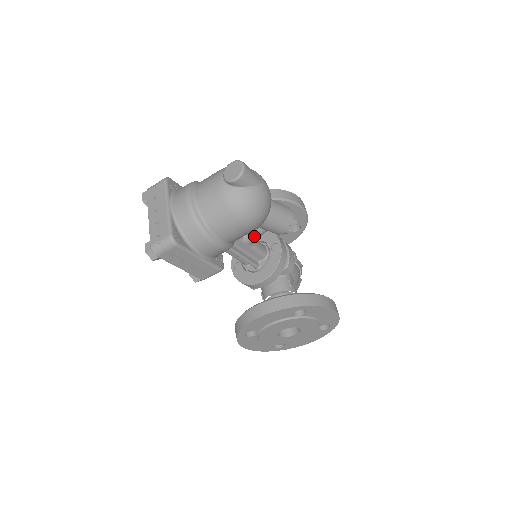
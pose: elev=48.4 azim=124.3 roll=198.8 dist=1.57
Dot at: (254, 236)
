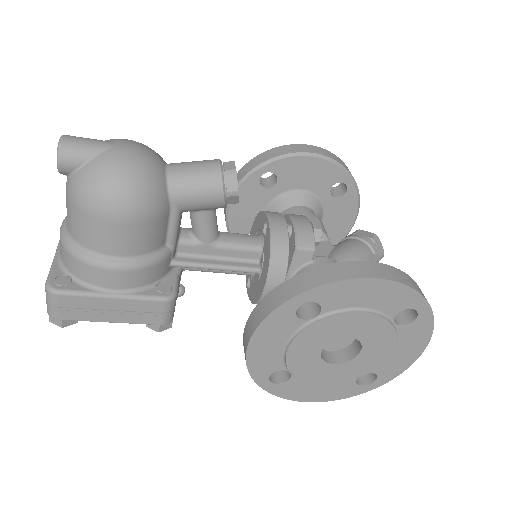
Dot at: (201, 228)
